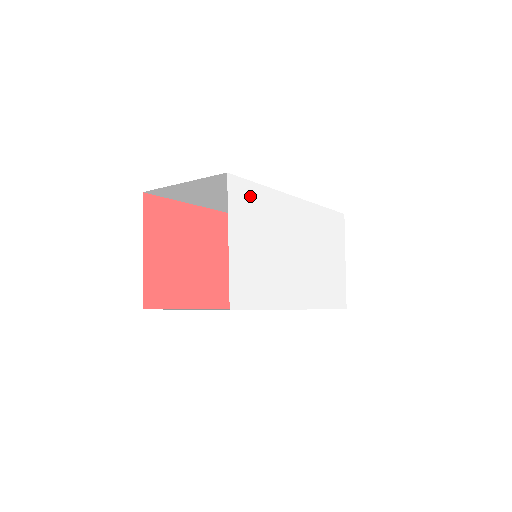
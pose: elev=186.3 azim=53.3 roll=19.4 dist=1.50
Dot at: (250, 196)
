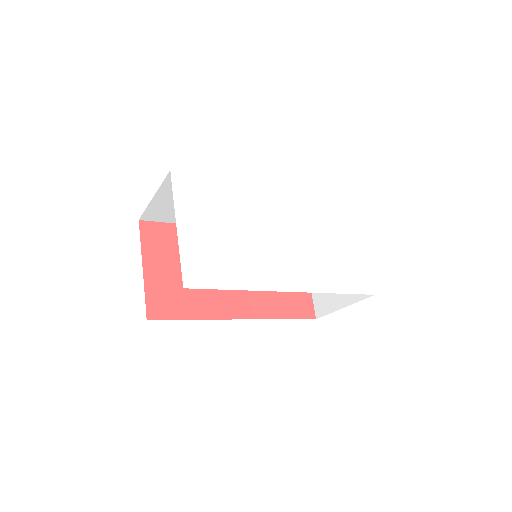
Dot at: (203, 188)
